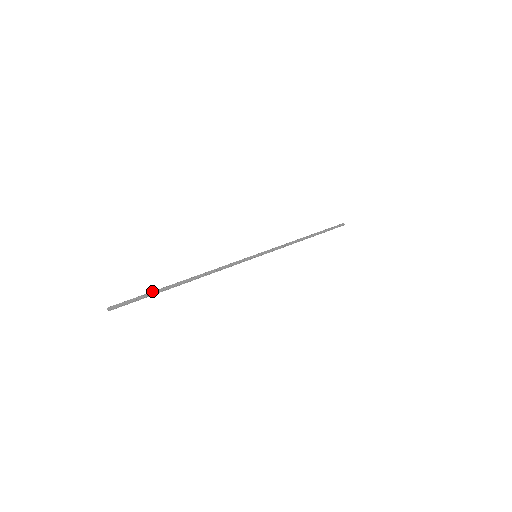
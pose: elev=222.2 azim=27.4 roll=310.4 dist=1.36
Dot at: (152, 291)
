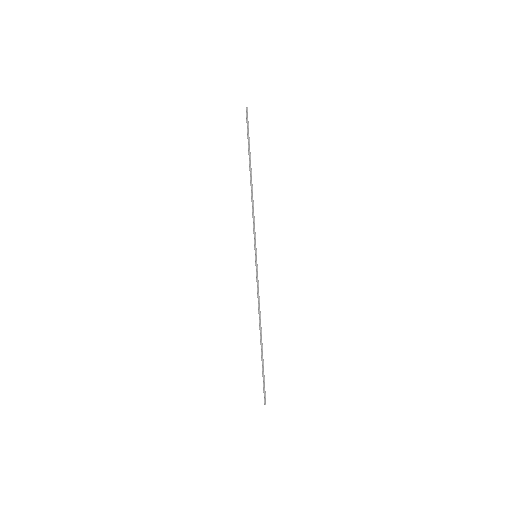
Dot at: occluded
